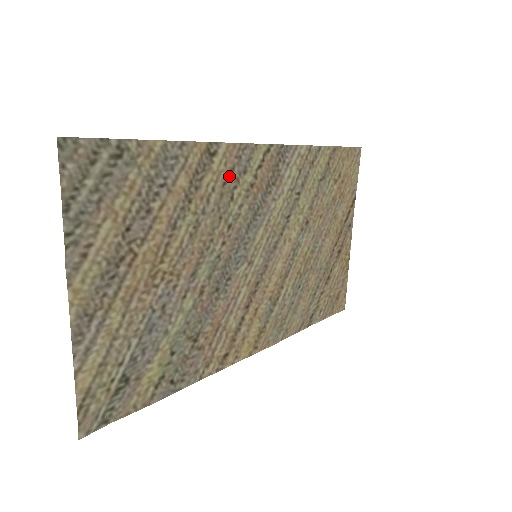
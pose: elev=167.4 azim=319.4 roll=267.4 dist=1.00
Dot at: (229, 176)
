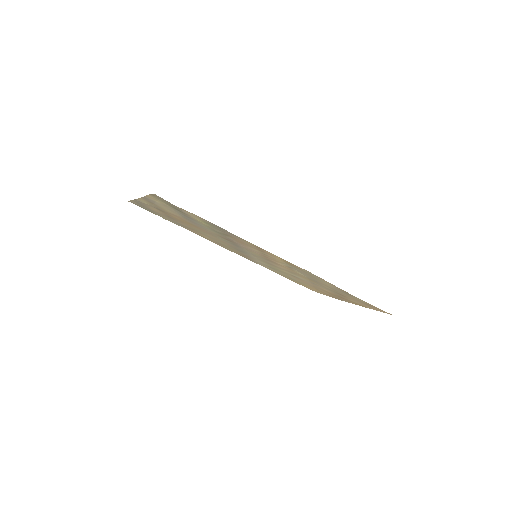
Dot at: (217, 243)
